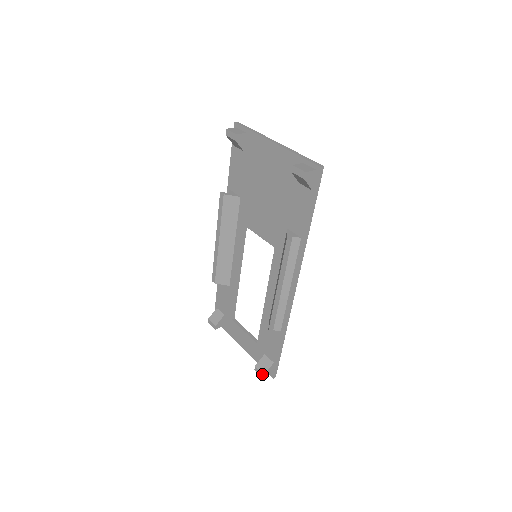
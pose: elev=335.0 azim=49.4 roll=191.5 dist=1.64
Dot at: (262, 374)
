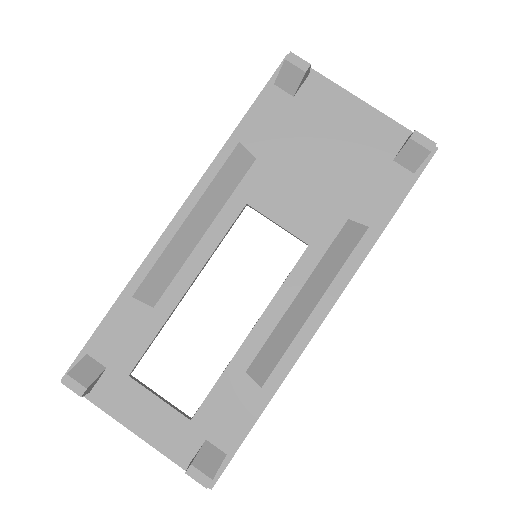
Dot at: (208, 478)
